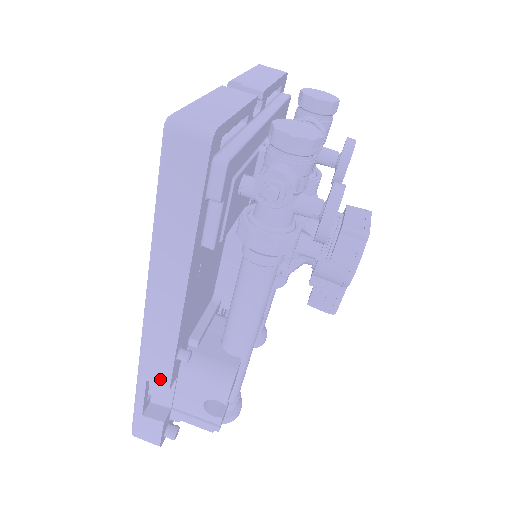
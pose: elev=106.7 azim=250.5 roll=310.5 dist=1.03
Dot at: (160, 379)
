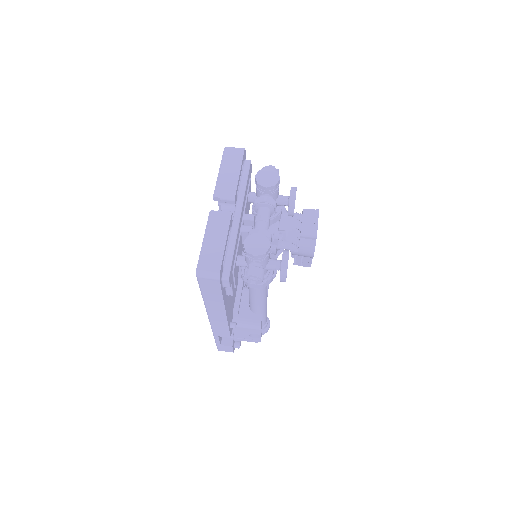
Dot at: (225, 335)
